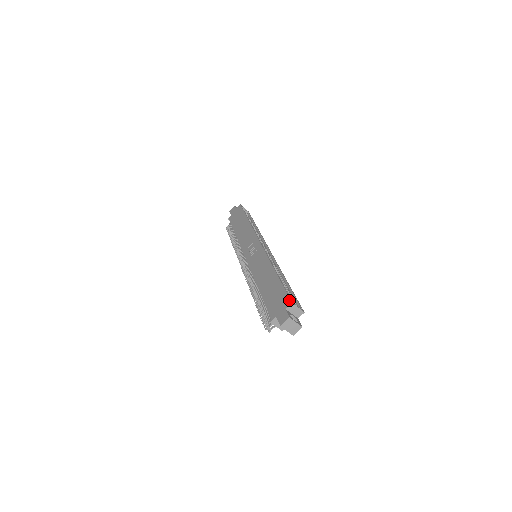
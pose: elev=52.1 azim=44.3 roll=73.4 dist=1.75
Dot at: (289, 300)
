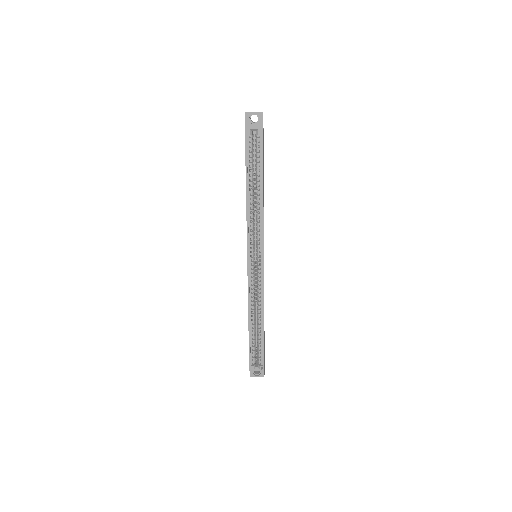
Dot at: (249, 366)
